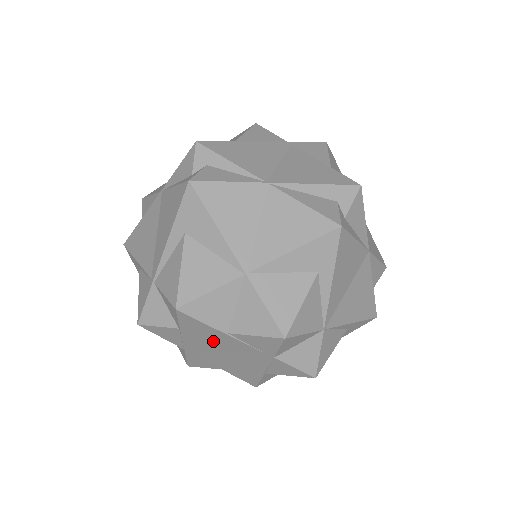
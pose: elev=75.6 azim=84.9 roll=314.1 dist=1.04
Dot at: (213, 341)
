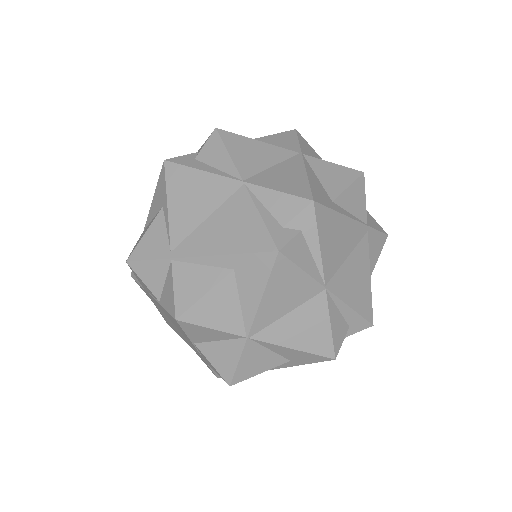
Dot at: occluded
